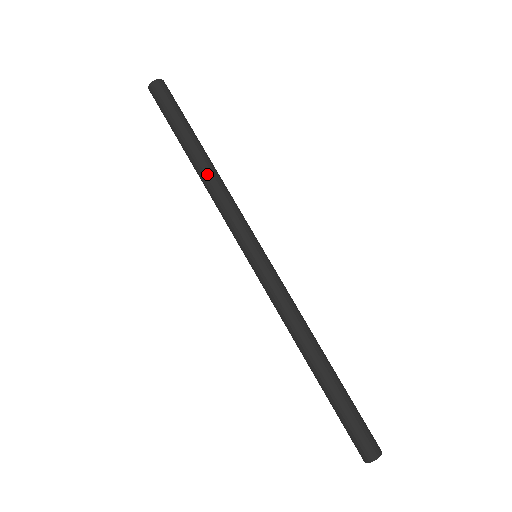
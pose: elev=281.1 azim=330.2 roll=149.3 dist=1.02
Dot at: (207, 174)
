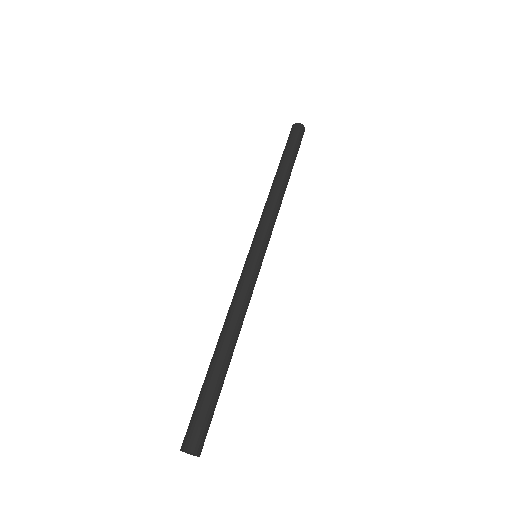
Dot at: (279, 189)
